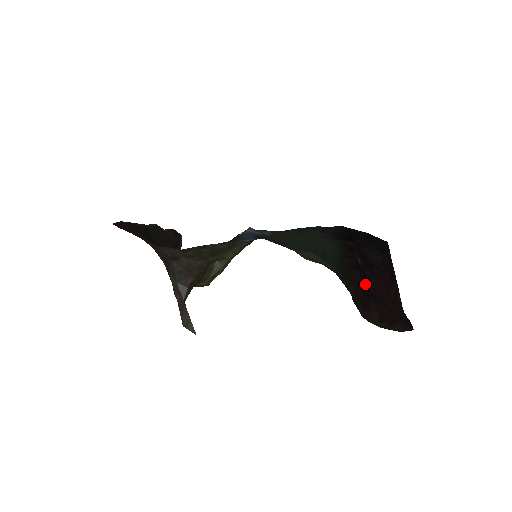
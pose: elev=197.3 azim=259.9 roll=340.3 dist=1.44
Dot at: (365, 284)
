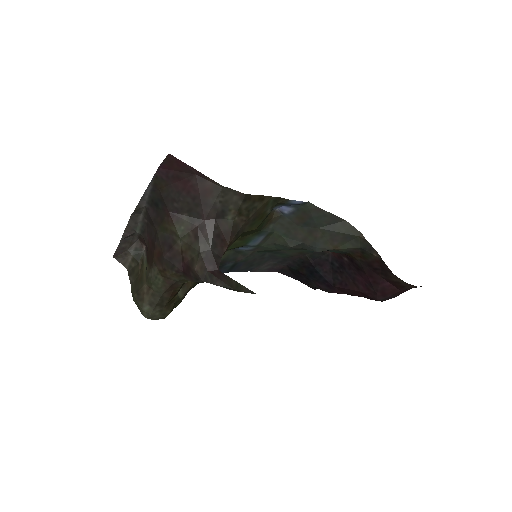
Dot at: (363, 270)
